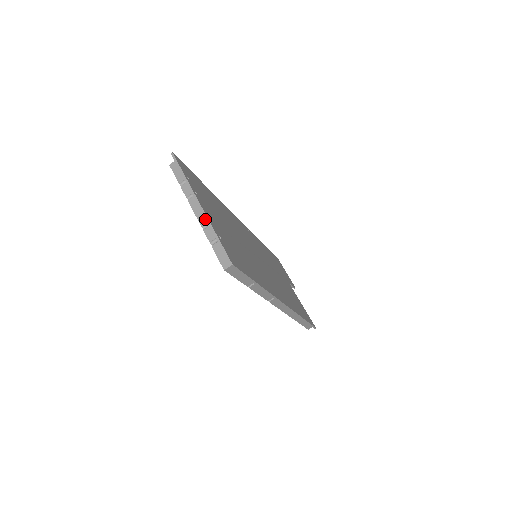
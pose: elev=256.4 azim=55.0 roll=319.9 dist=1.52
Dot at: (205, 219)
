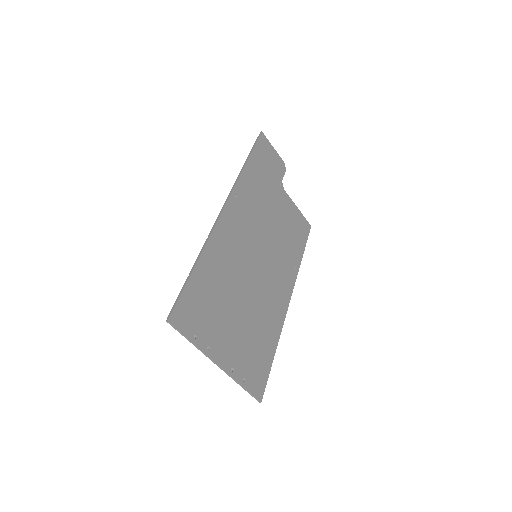
Dot at: (225, 366)
